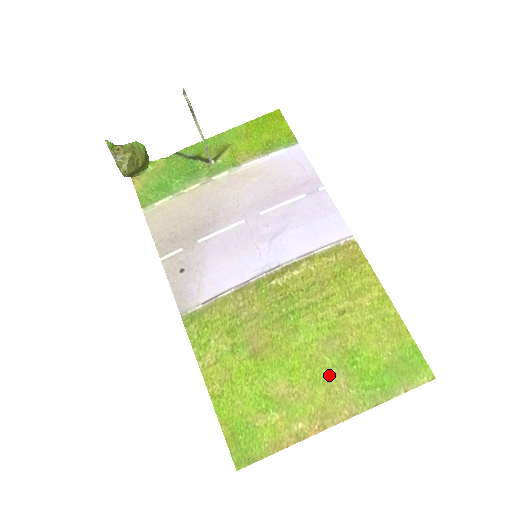
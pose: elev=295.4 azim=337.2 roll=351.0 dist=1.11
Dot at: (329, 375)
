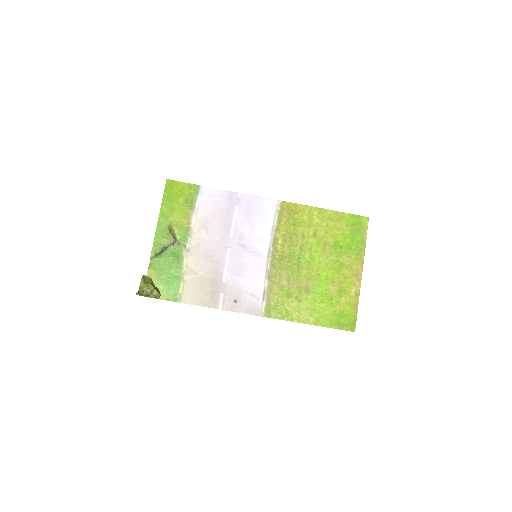
Dot at: (340, 262)
